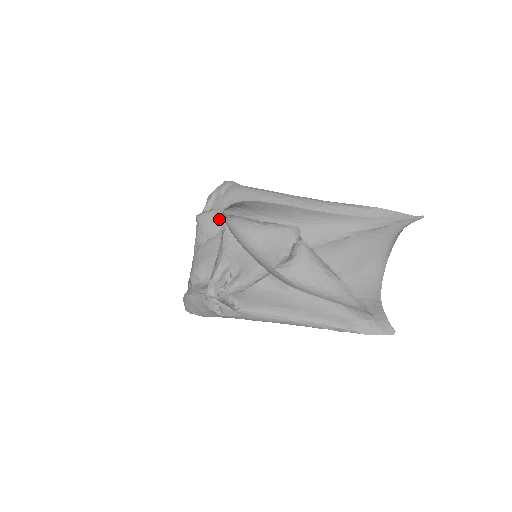
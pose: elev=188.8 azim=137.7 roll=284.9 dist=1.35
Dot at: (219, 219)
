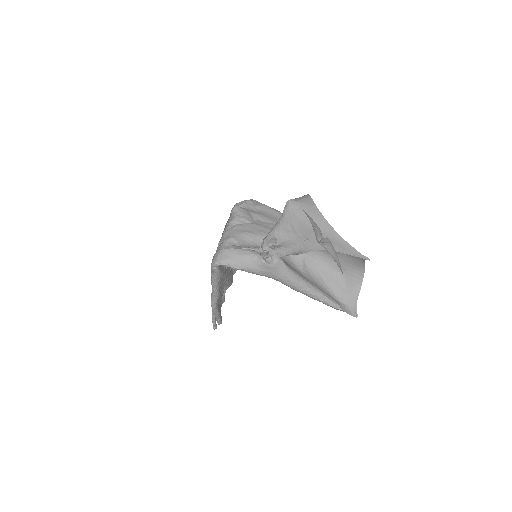
Dot at: (254, 215)
